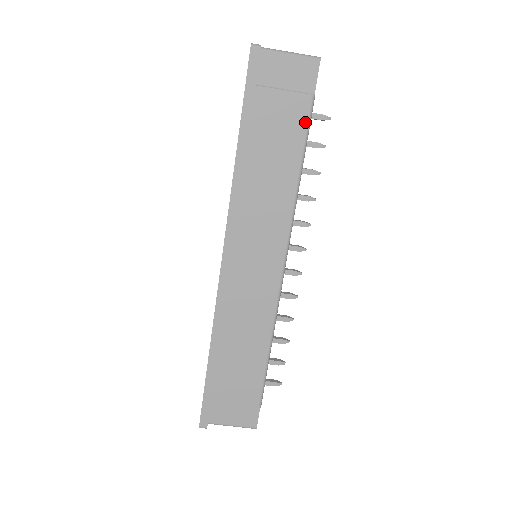
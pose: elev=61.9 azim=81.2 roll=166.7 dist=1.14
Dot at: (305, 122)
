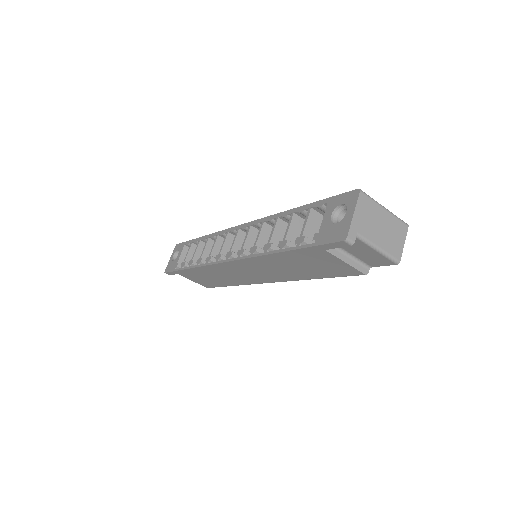
Dot at: (345, 275)
